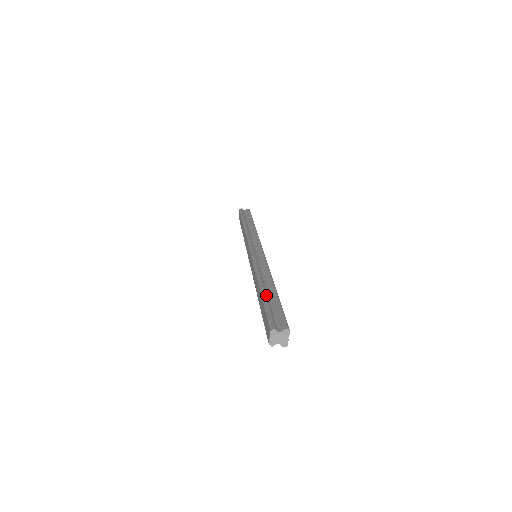
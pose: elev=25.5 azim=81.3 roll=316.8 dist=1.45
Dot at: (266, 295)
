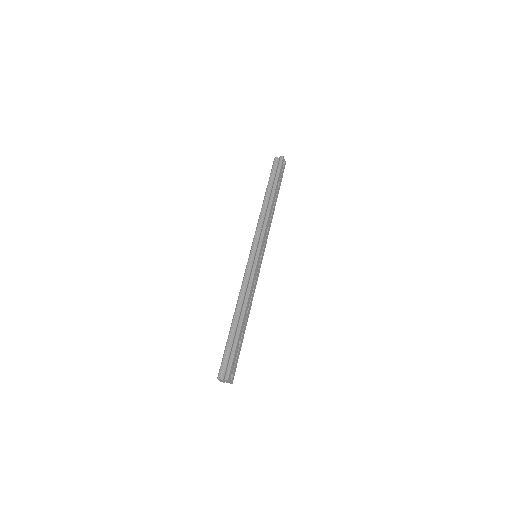
Dot at: (232, 331)
